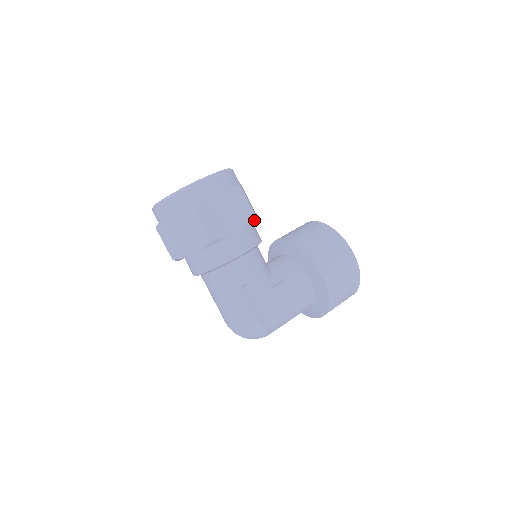
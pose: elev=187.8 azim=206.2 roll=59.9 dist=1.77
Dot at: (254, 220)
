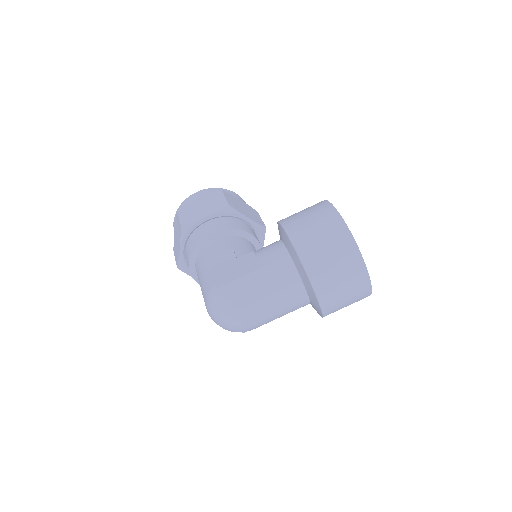
Dot at: (228, 208)
